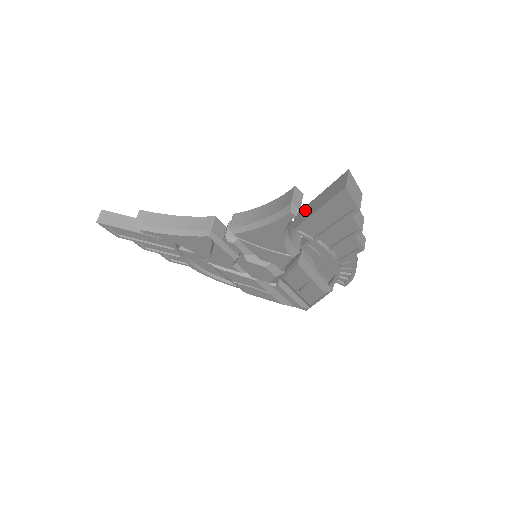
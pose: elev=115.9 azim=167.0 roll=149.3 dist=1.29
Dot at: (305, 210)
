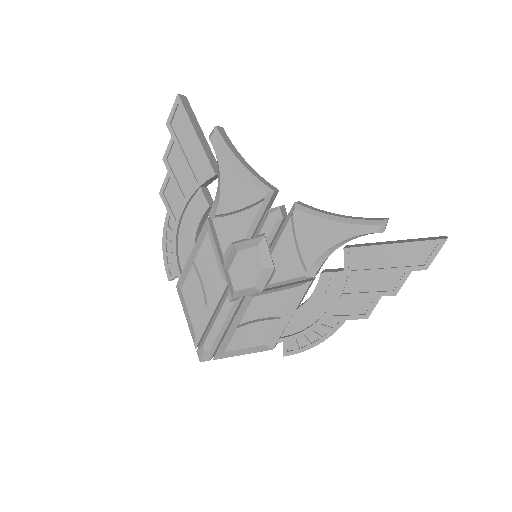
Dot at: (370, 243)
